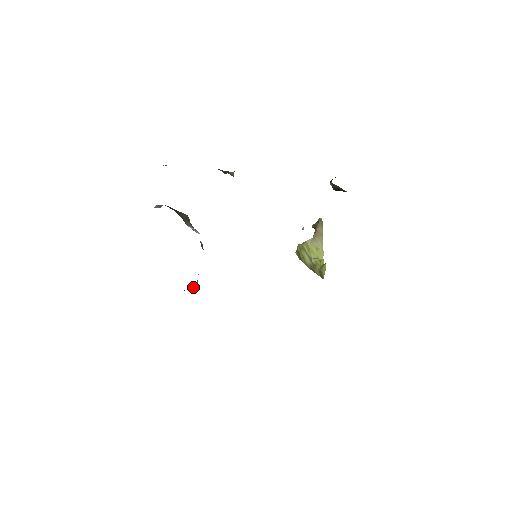
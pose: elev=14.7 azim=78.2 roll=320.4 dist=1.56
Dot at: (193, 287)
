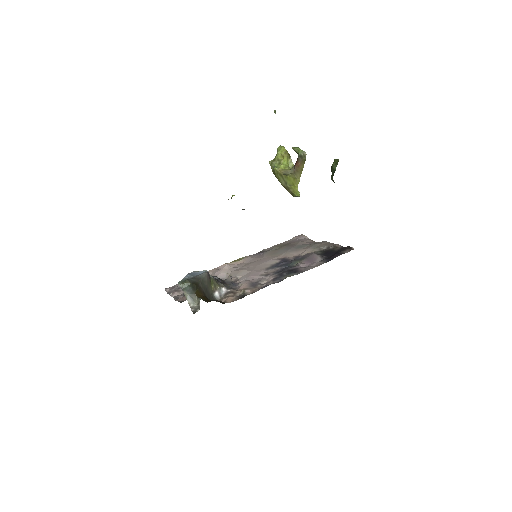
Dot at: occluded
